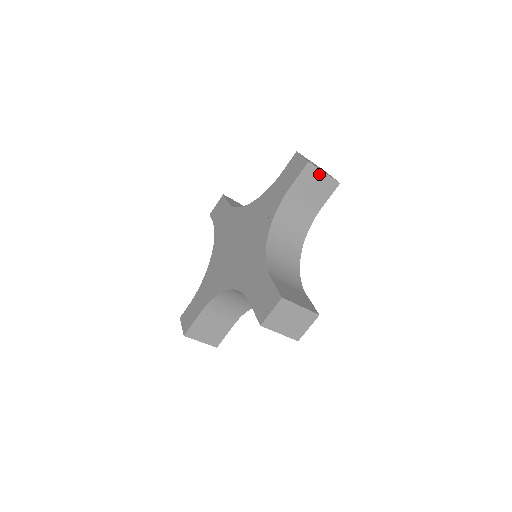
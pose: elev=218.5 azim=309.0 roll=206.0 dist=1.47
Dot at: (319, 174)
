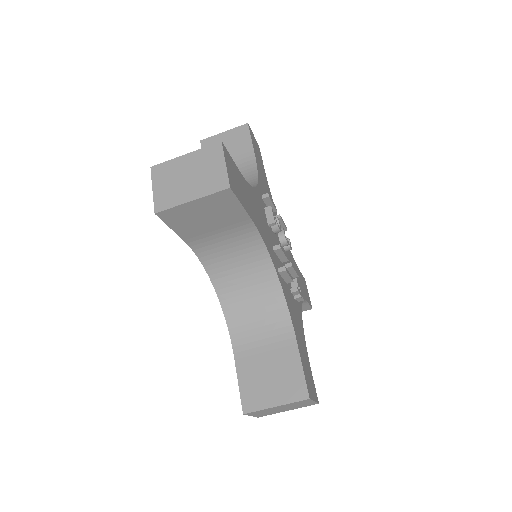
Dot at: (220, 138)
